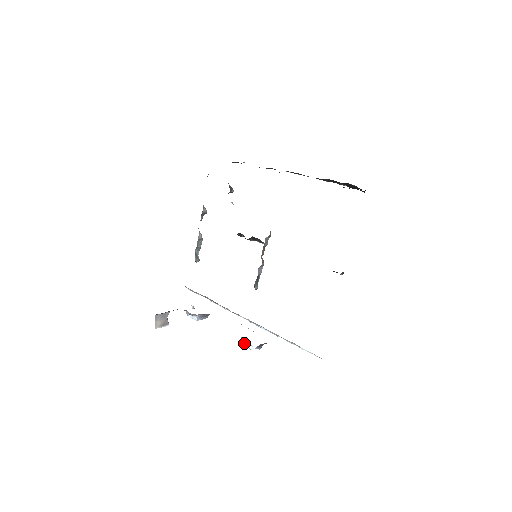
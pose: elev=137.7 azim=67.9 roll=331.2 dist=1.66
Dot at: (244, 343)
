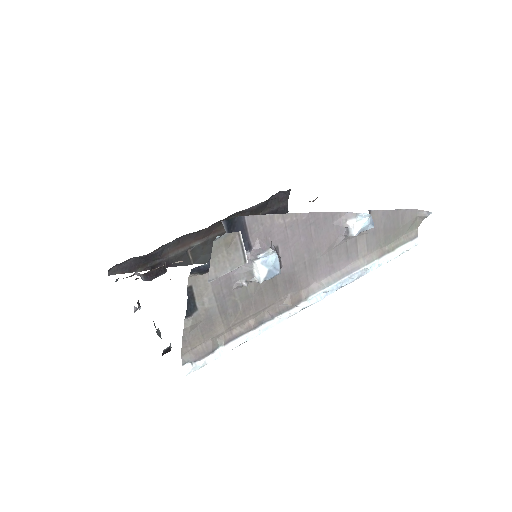
Dot at: (355, 218)
